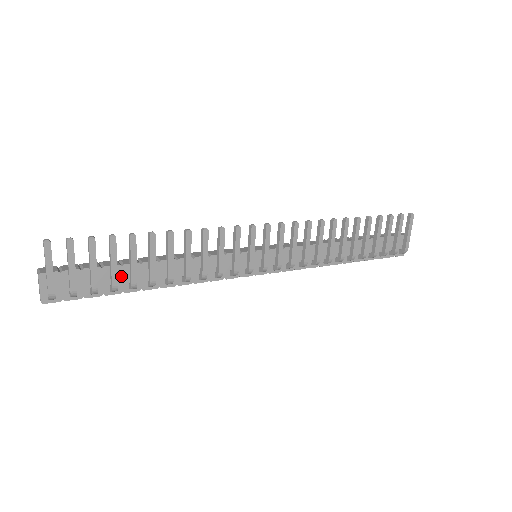
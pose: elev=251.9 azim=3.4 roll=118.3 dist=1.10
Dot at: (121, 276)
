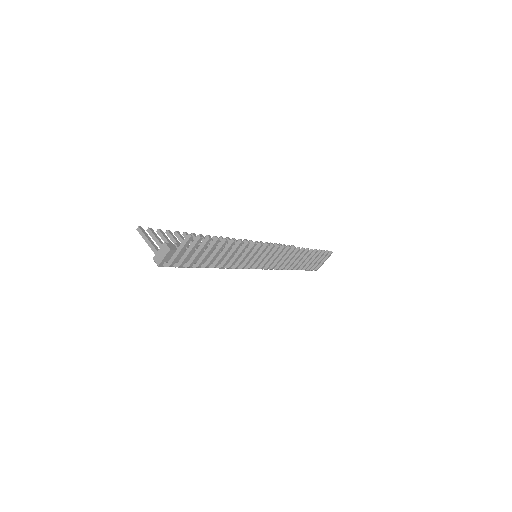
Dot at: occluded
